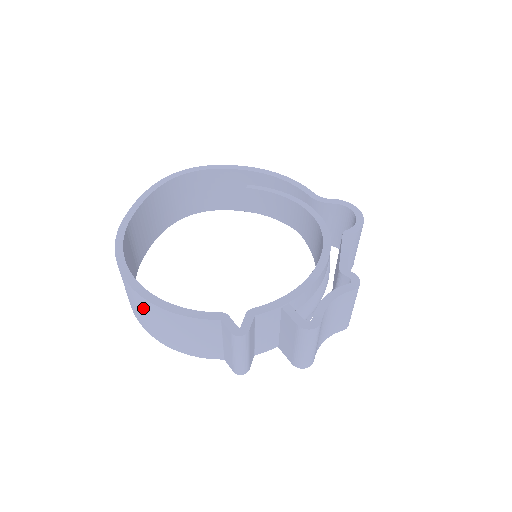
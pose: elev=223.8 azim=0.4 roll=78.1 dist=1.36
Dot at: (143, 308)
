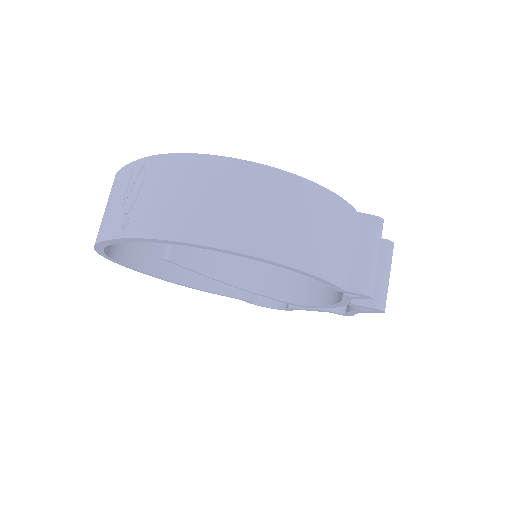
Dot at: (279, 197)
